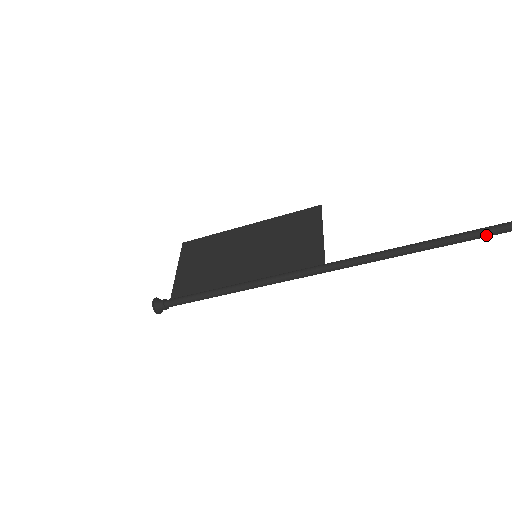
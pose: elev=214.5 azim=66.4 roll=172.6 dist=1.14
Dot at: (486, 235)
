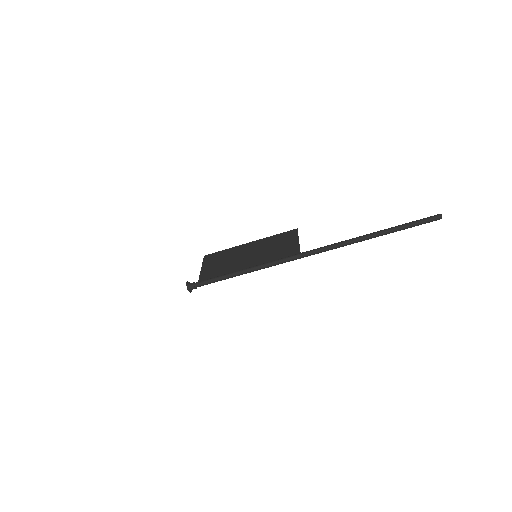
Dot at: (392, 231)
